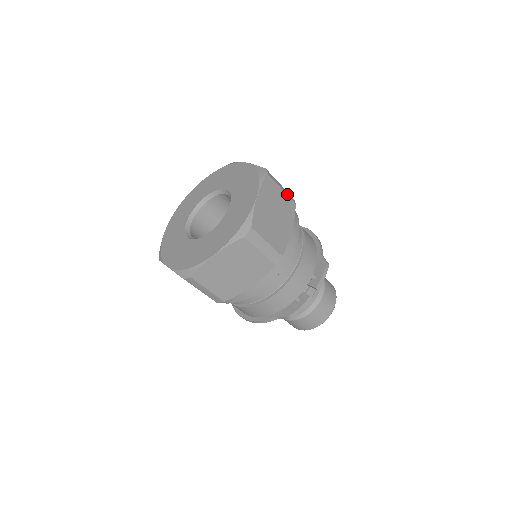
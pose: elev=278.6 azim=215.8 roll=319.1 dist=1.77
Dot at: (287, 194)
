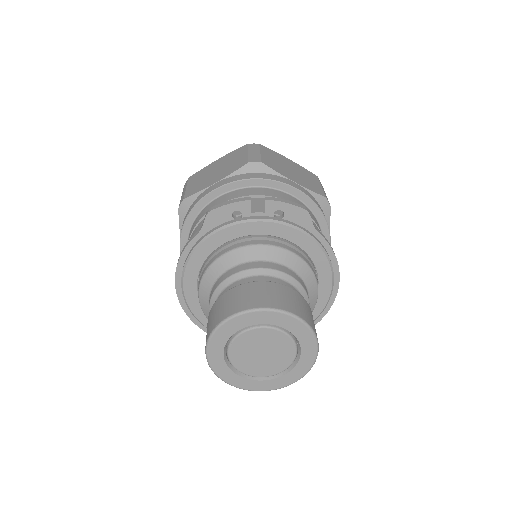
Dot at: (324, 192)
